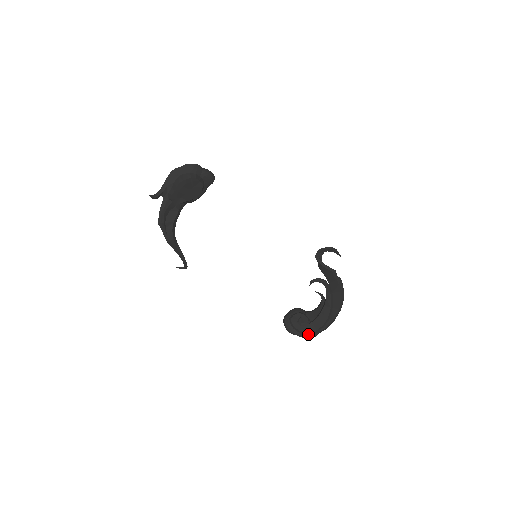
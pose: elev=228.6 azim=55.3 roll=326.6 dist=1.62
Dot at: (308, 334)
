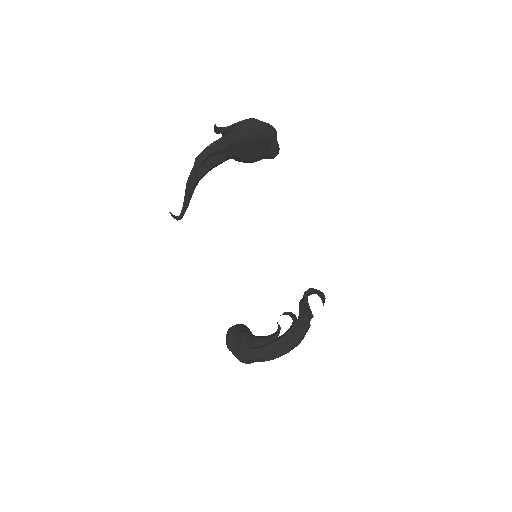
Dot at: (245, 358)
